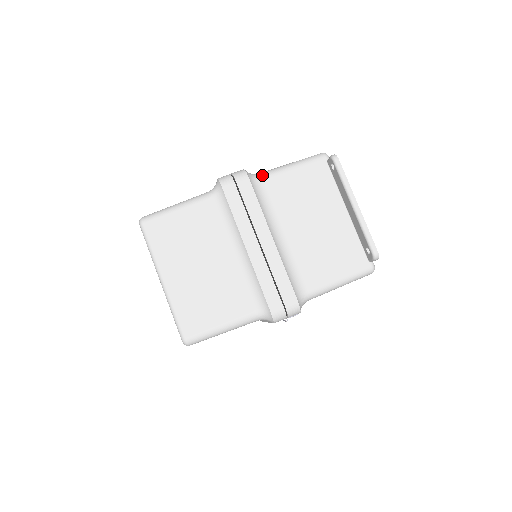
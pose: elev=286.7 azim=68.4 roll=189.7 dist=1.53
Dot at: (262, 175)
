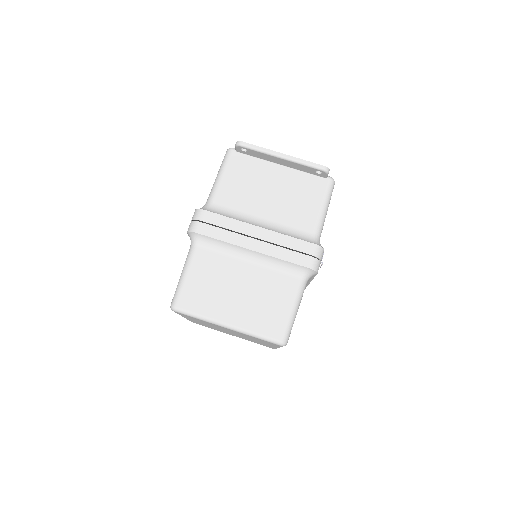
Dot at: (210, 201)
